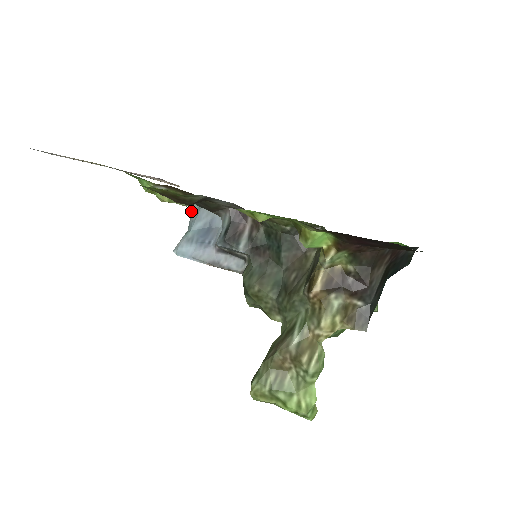
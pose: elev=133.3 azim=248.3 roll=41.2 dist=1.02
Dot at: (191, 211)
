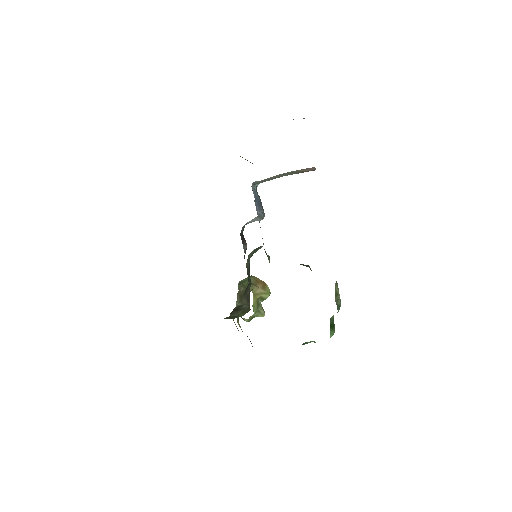
Dot at: occluded
